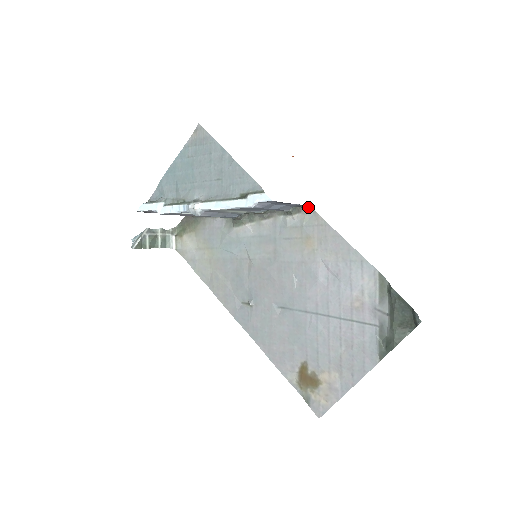
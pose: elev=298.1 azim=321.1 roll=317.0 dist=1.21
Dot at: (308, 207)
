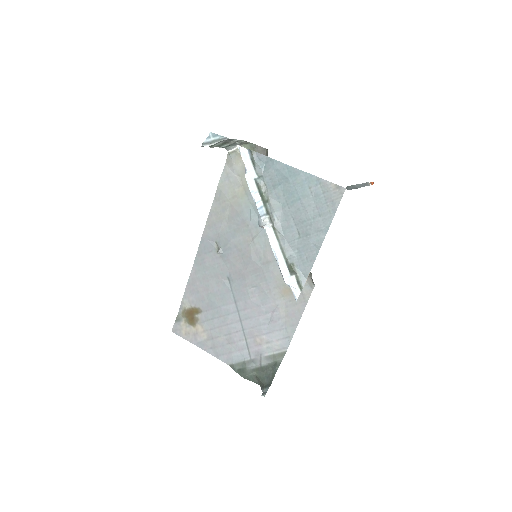
Dot at: occluded
